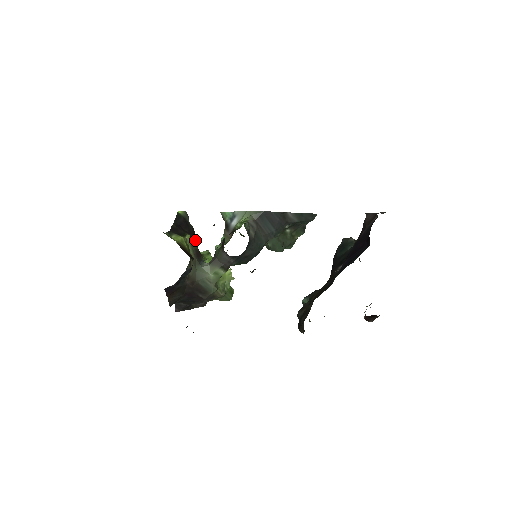
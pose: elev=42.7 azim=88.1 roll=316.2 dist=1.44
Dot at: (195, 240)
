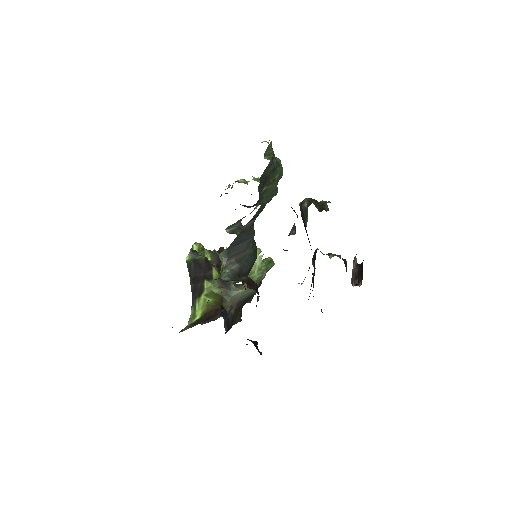
Dot at: (213, 271)
